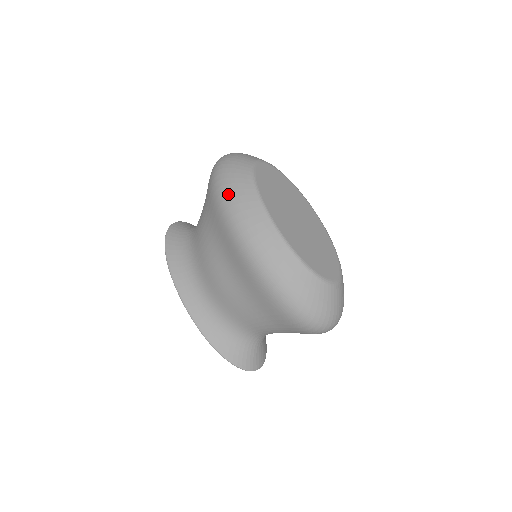
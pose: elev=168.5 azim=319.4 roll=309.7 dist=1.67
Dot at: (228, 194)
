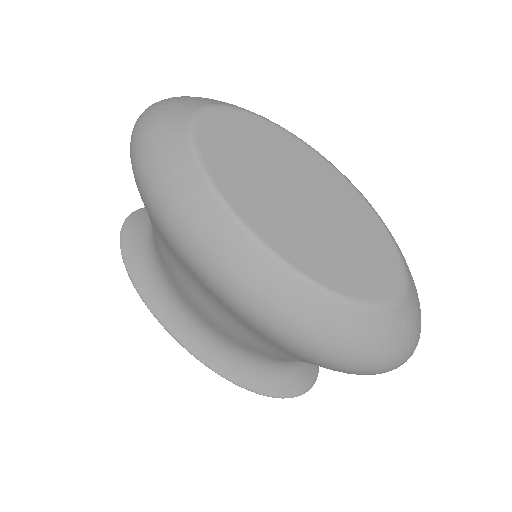
Dot at: (165, 206)
